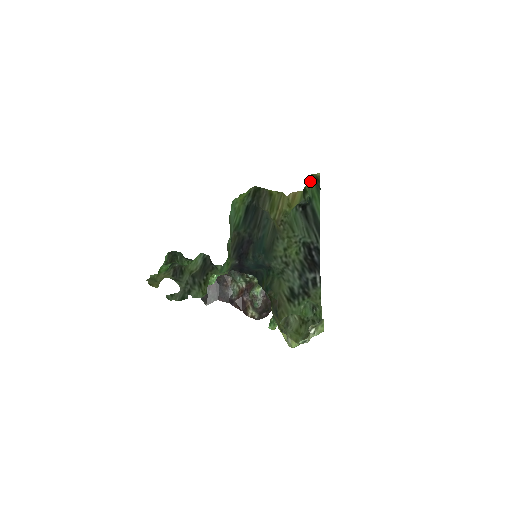
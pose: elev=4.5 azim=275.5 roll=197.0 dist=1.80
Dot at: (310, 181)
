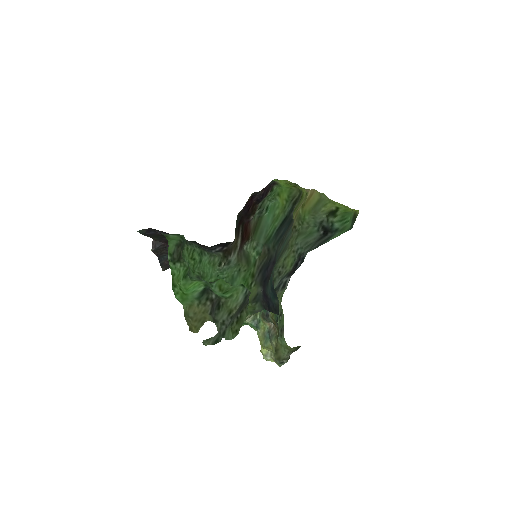
Dot at: (351, 219)
